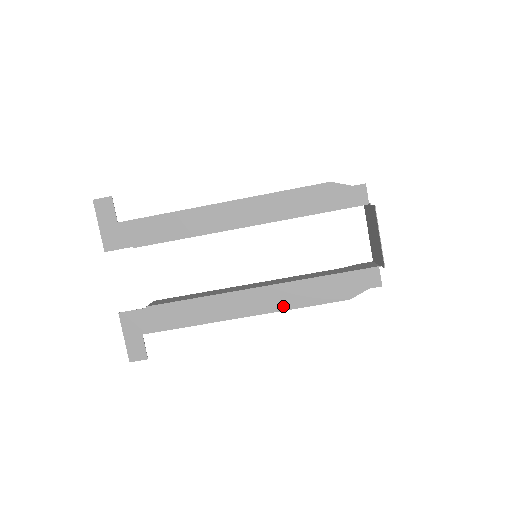
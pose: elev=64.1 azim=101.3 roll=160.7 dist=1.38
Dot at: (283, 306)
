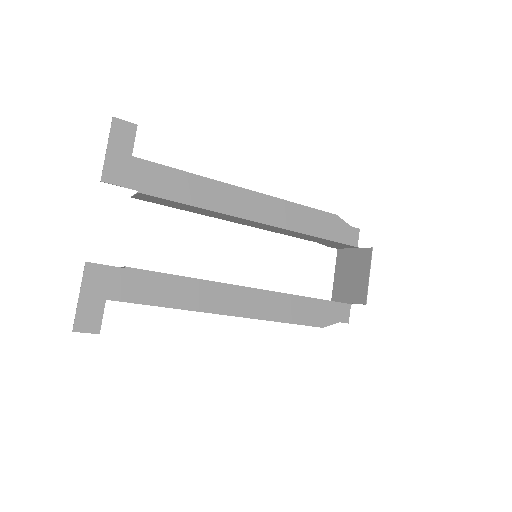
Dot at: (268, 315)
